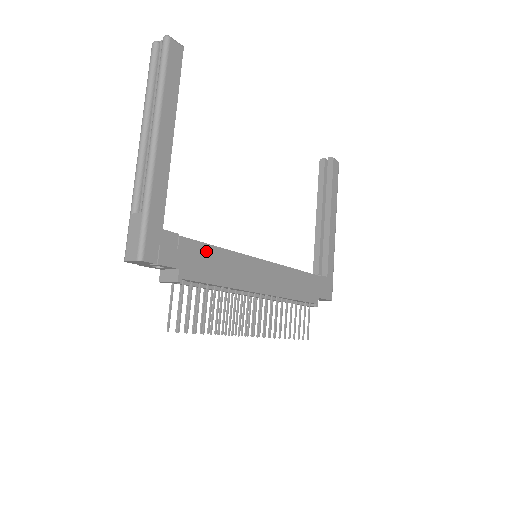
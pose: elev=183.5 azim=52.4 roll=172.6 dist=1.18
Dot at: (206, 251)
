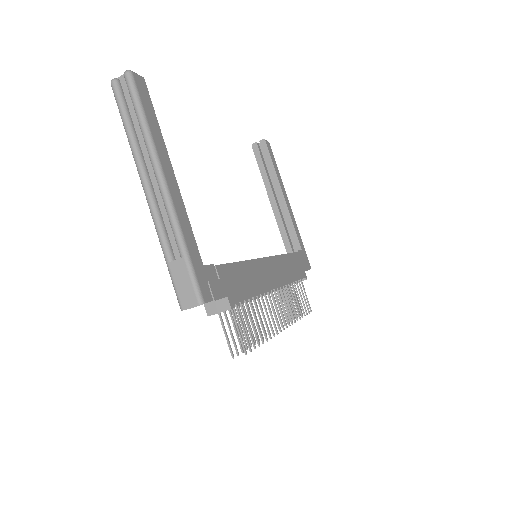
Dot at: (234, 270)
